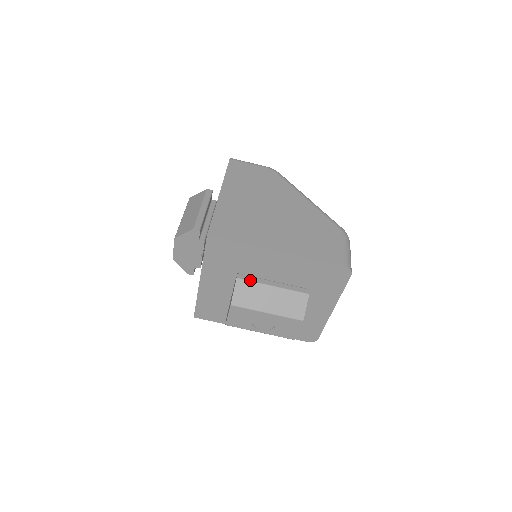
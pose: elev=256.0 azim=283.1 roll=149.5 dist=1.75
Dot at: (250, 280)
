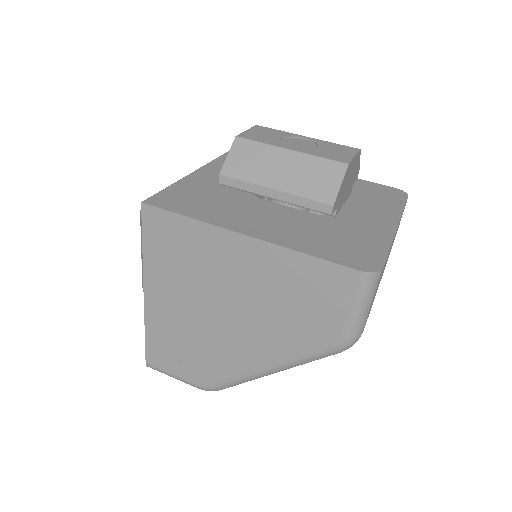
Dot at: occluded
